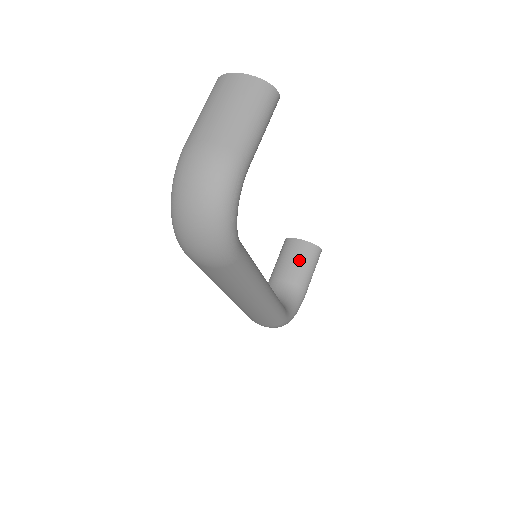
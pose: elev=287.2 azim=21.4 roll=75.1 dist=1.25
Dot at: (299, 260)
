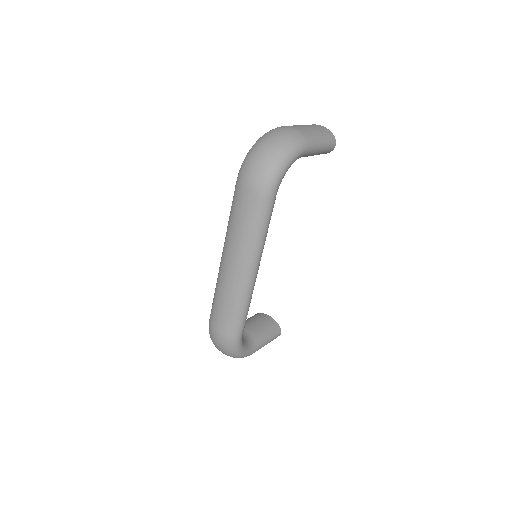
Dot at: (262, 325)
